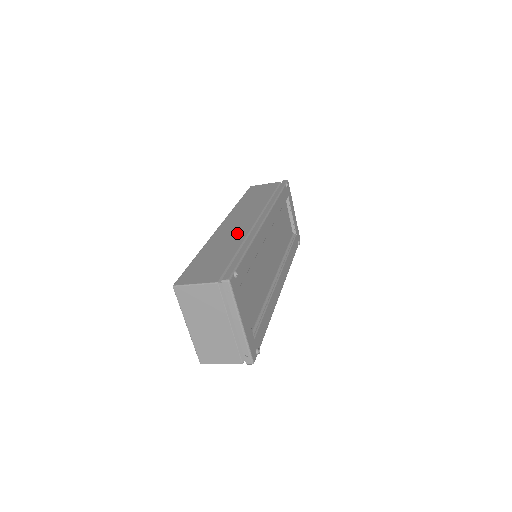
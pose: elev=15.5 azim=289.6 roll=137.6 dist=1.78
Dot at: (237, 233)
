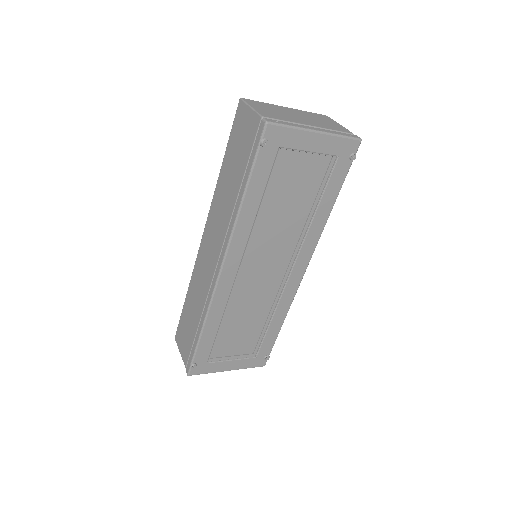
Dot at: (204, 282)
